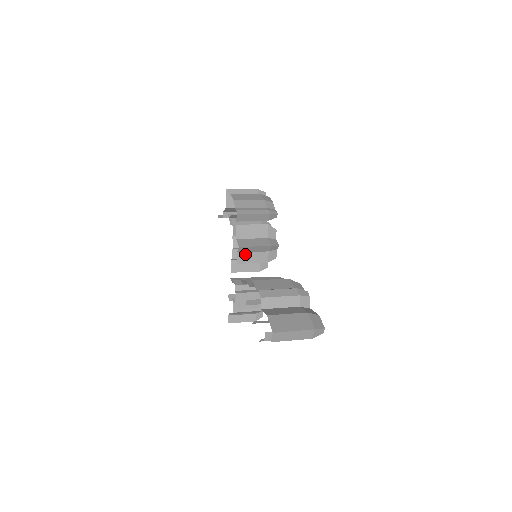
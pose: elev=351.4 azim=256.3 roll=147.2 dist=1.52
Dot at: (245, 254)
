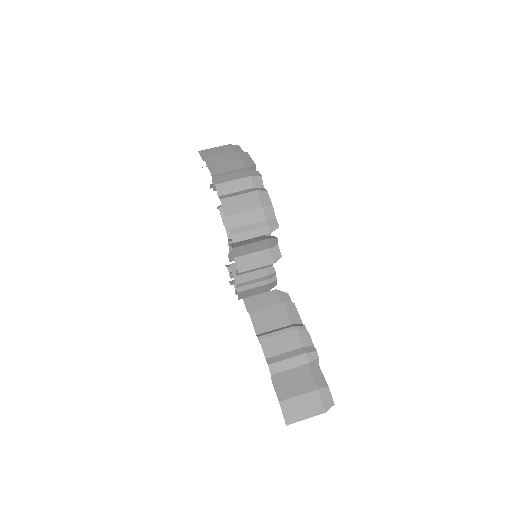
Dot at: occluded
